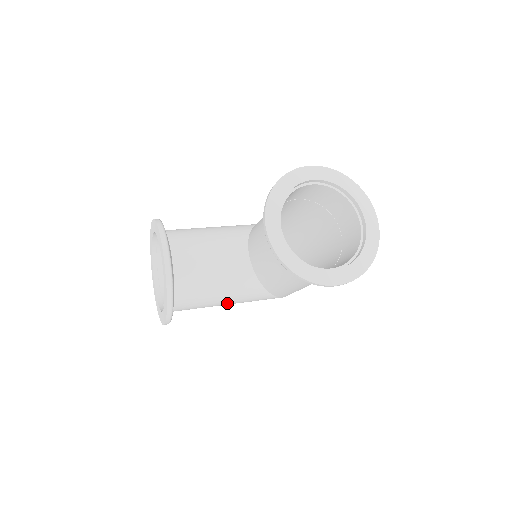
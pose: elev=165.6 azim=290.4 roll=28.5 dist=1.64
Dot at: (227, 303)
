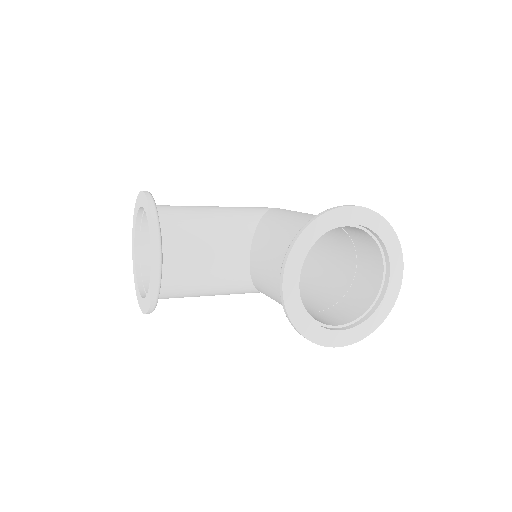
Dot at: occluded
